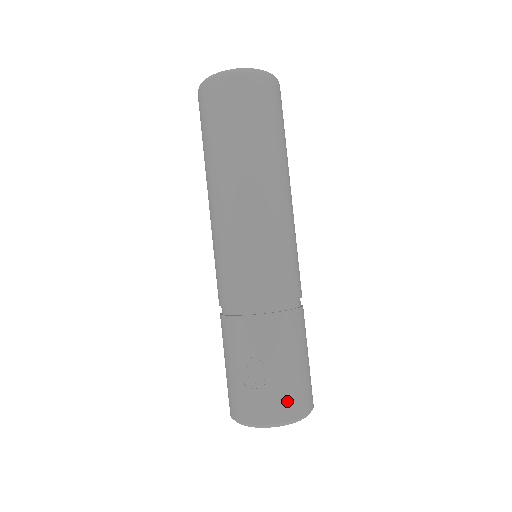
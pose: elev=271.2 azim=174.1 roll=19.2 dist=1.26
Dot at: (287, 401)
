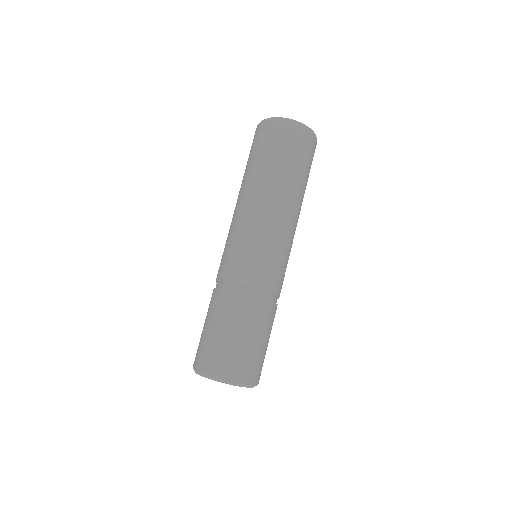
Dot at: (231, 364)
